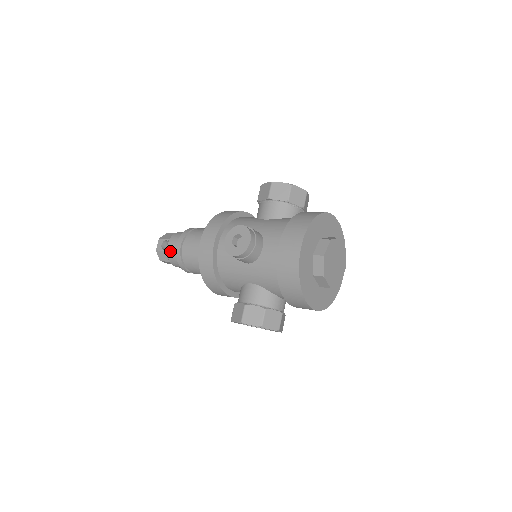
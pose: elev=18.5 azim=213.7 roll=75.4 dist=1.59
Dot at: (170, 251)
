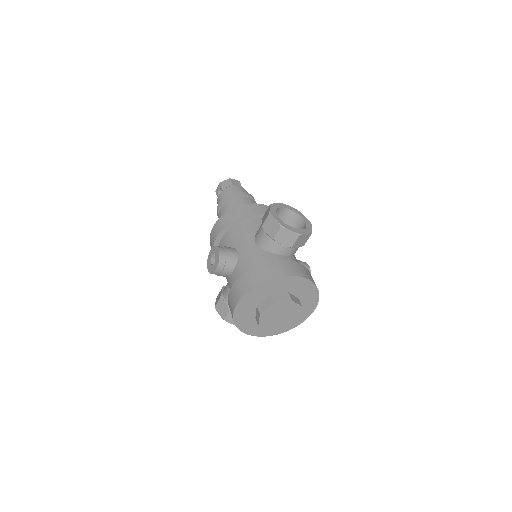
Dot at: (218, 203)
